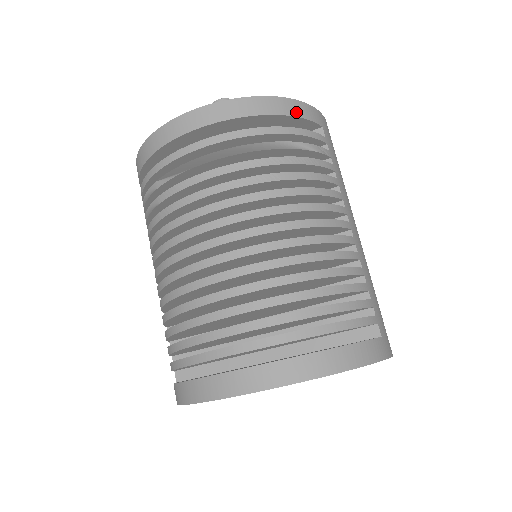
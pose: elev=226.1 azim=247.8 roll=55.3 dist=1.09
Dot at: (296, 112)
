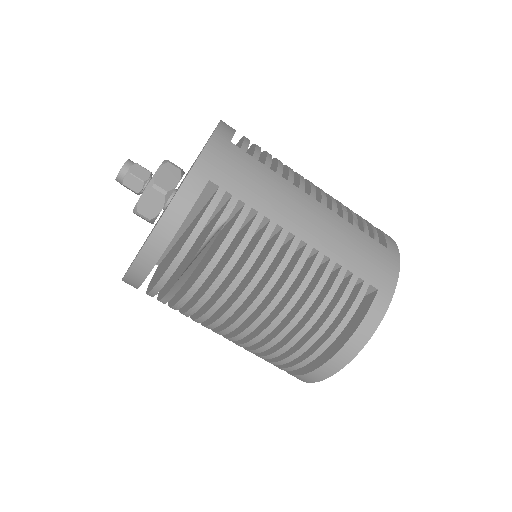
Dot at: (182, 212)
